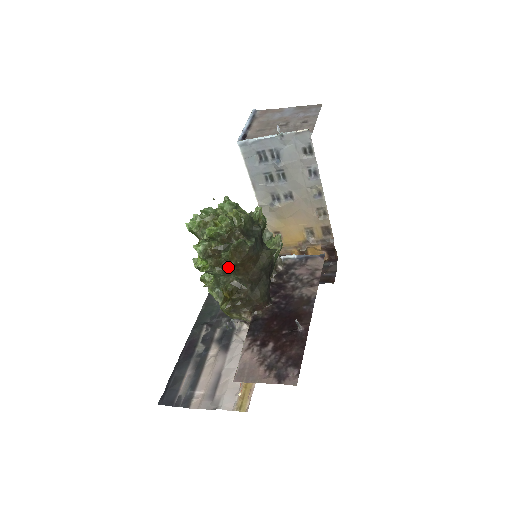
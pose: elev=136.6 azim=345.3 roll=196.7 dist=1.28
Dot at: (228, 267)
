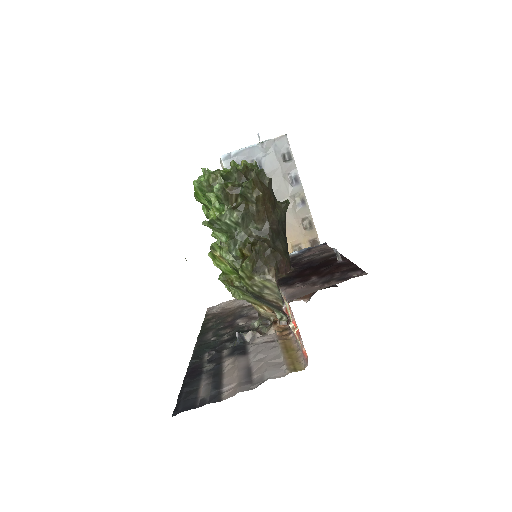
Dot at: (247, 209)
